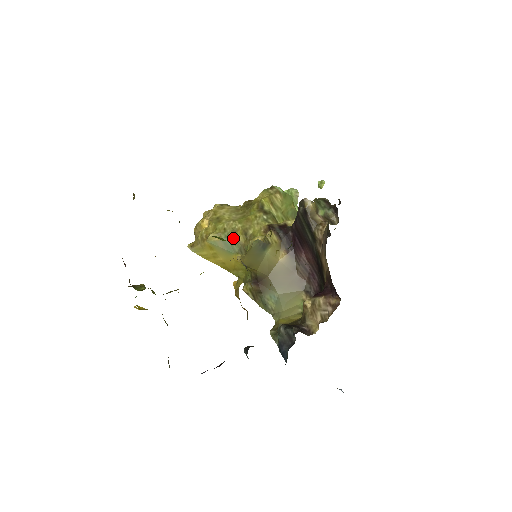
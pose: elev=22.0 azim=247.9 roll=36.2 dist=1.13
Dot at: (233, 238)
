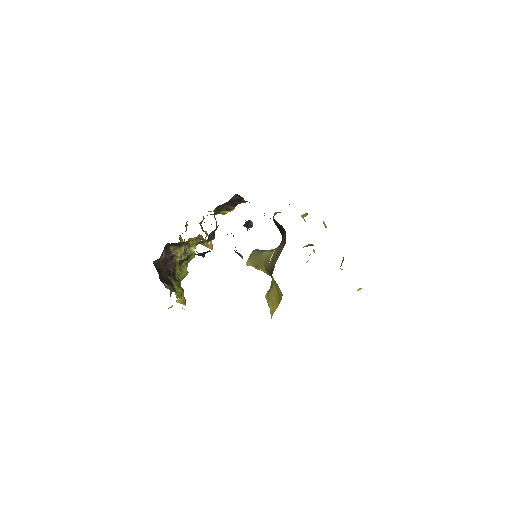
Dot at: occluded
